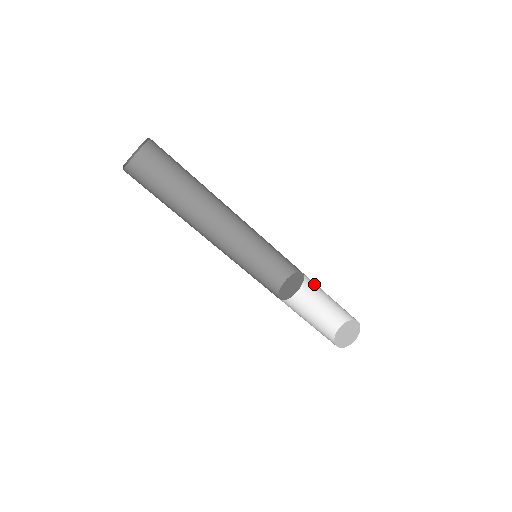
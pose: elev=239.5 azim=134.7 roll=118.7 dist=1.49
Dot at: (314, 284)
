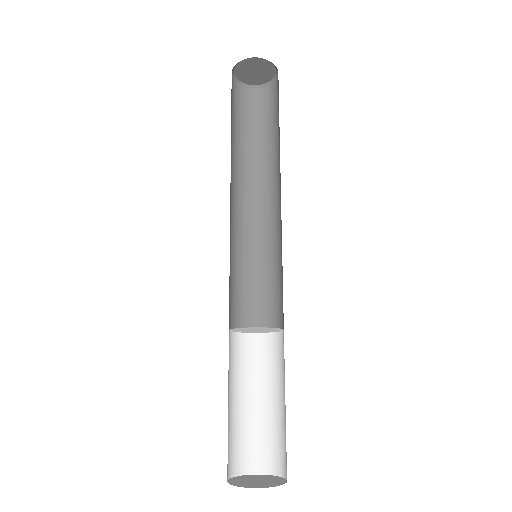
Dot at: (283, 365)
